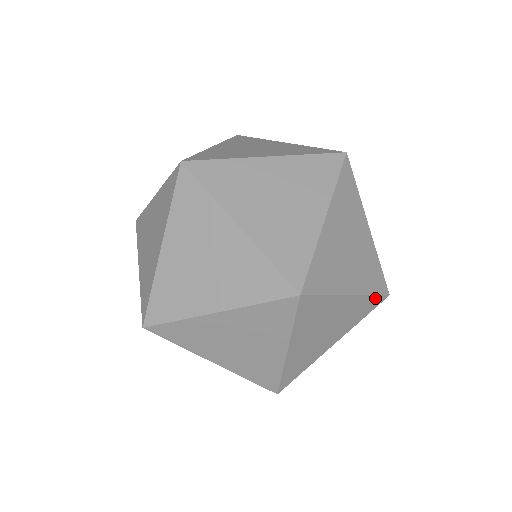
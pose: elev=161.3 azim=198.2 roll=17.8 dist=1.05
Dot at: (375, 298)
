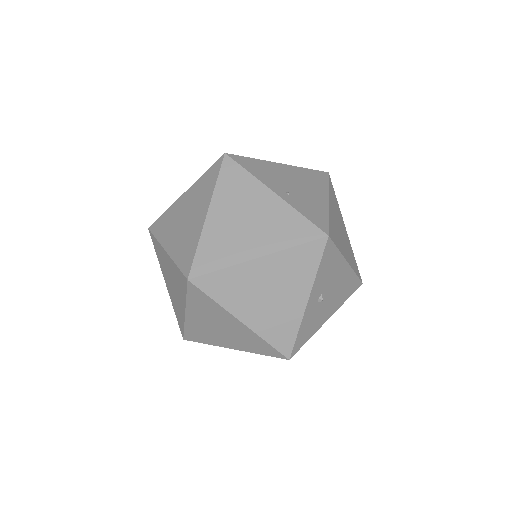
Dot at: (306, 247)
